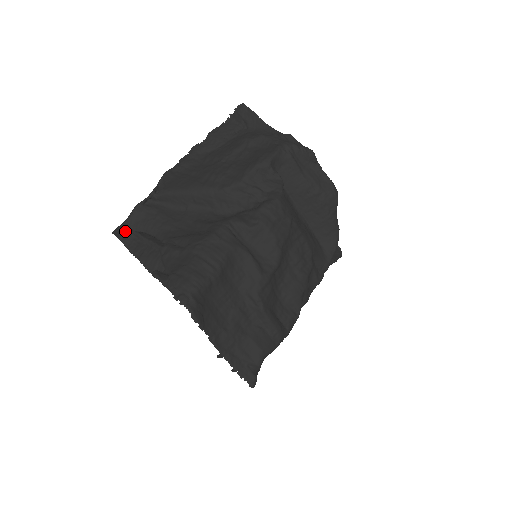
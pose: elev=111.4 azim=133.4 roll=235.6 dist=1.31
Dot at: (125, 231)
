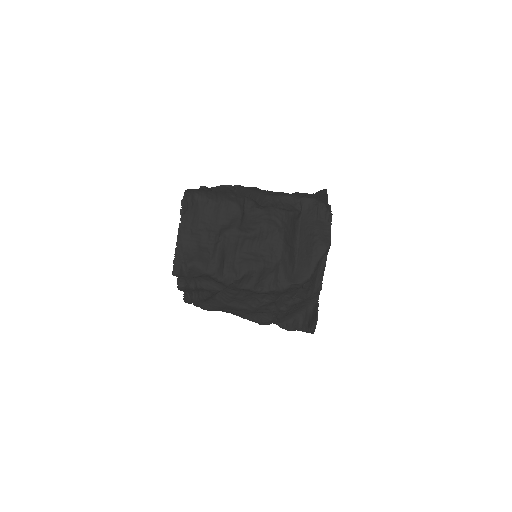
Dot at: (207, 187)
